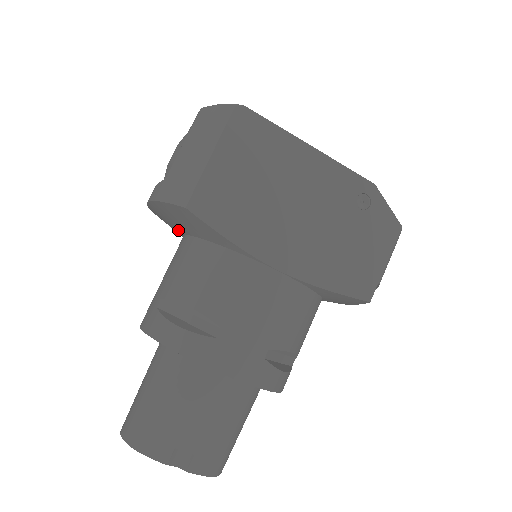
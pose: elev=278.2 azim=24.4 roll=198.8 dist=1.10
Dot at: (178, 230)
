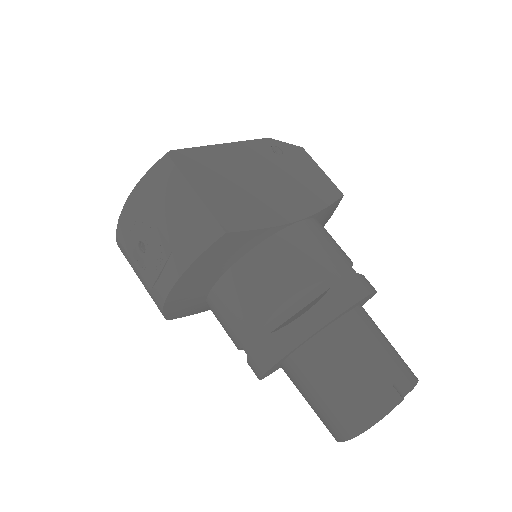
Dot at: (205, 288)
